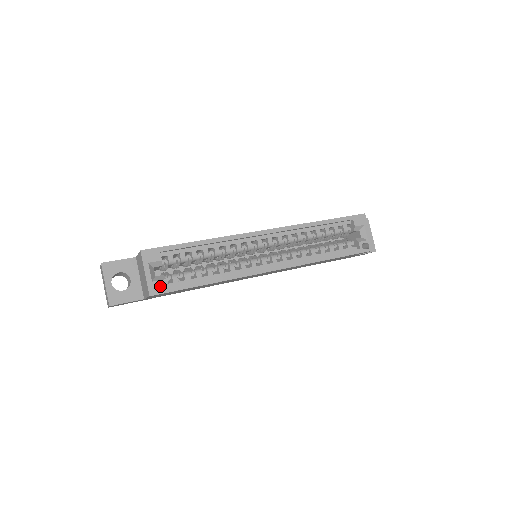
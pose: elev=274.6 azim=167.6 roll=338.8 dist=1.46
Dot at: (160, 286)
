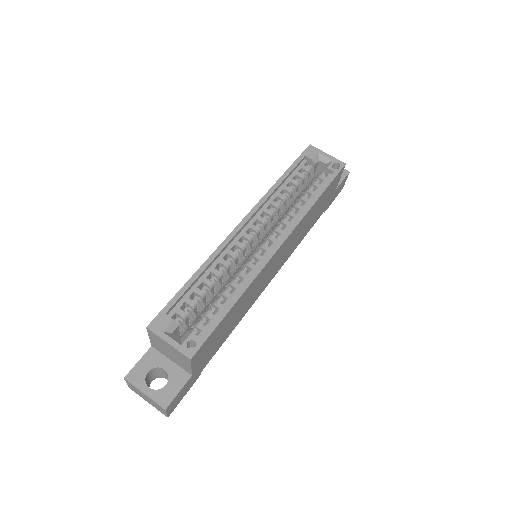
Dot at: (193, 345)
